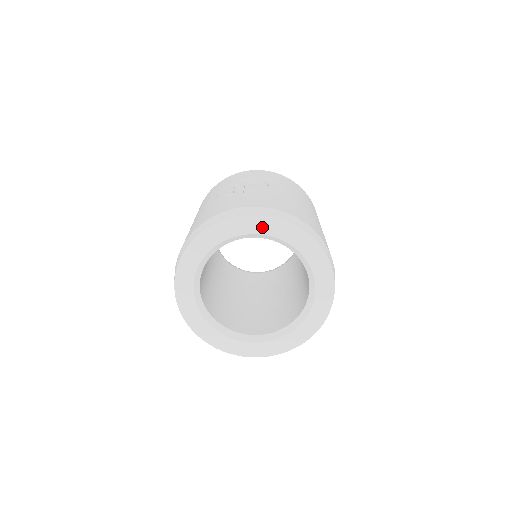
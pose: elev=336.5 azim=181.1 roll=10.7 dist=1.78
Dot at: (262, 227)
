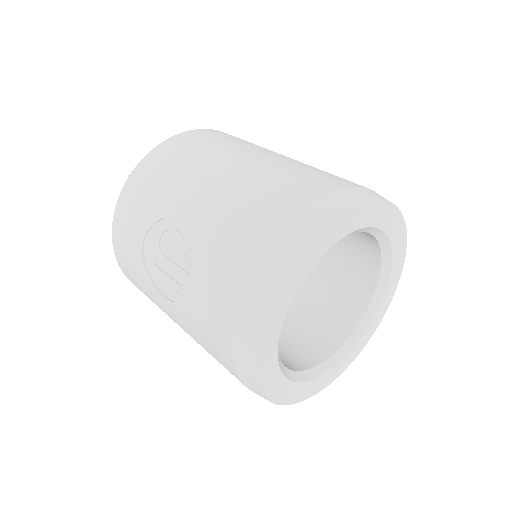
Dot at: (286, 296)
